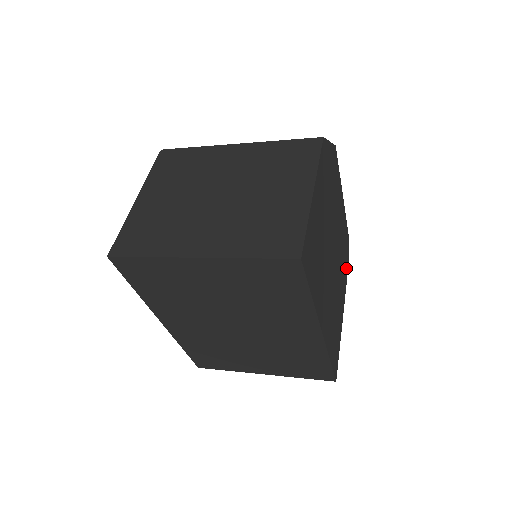
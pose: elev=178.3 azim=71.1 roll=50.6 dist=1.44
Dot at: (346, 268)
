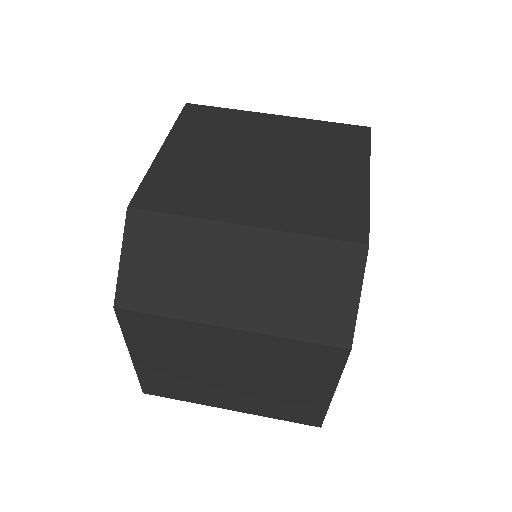
Dot at: occluded
